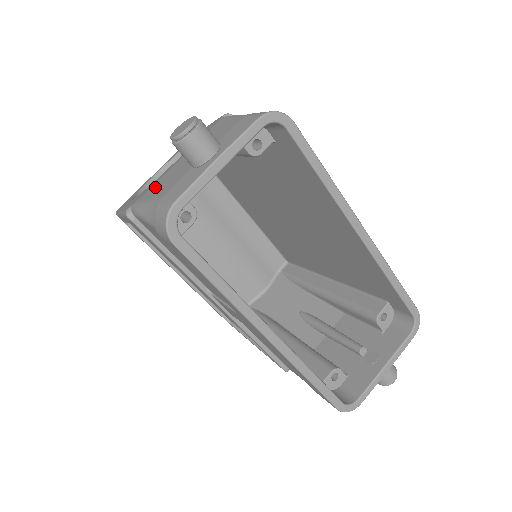
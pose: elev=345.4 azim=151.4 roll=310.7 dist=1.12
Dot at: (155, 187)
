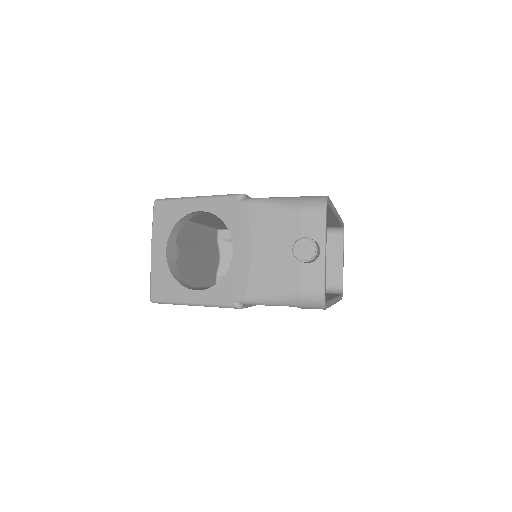
Dot at: (259, 282)
